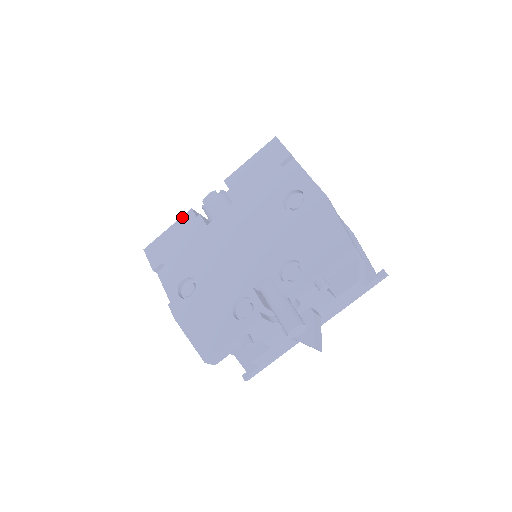
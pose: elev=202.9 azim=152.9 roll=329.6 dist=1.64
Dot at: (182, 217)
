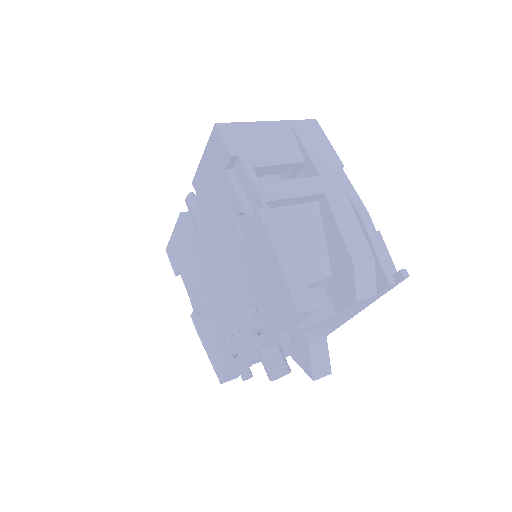
Dot at: (177, 222)
